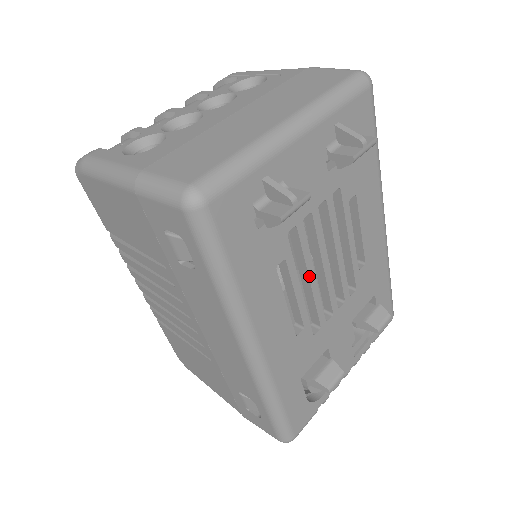
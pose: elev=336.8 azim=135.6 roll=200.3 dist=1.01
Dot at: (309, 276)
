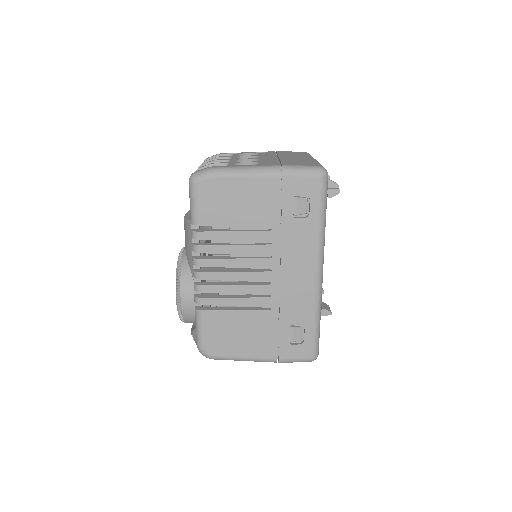
Dot at: occluded
